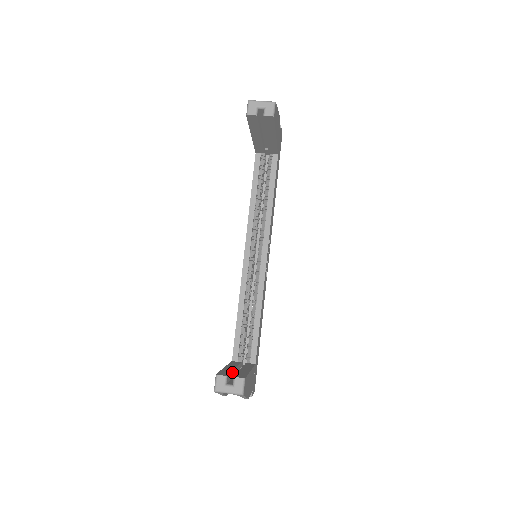
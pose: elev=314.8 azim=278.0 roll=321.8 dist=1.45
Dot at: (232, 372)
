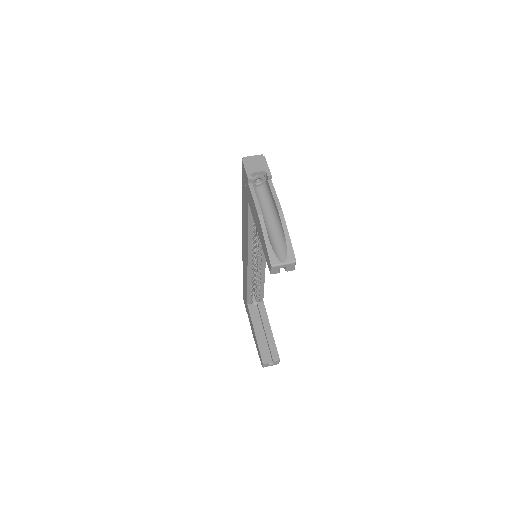
Dot at: (264, 342)
